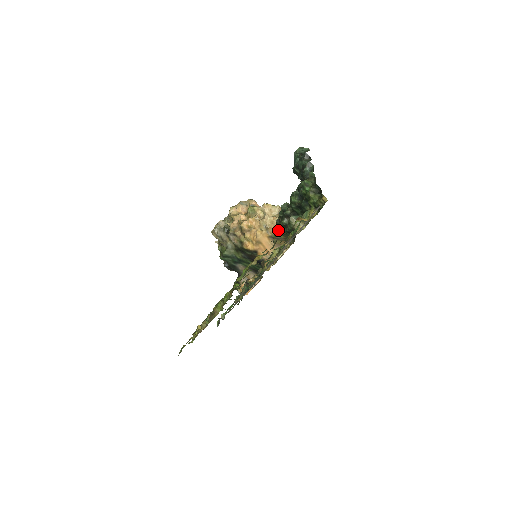
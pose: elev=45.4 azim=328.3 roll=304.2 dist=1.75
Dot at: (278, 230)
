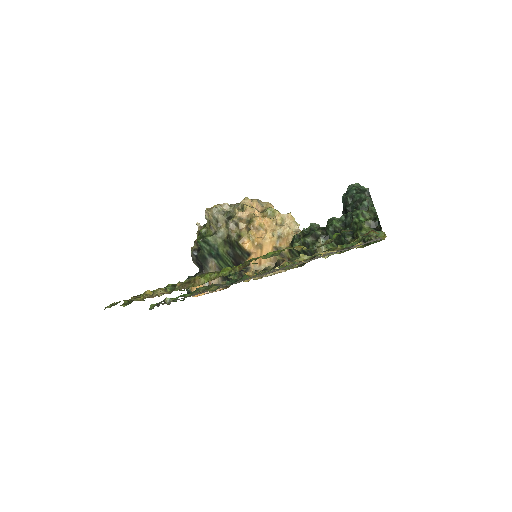
Dot at: (291, 245)
